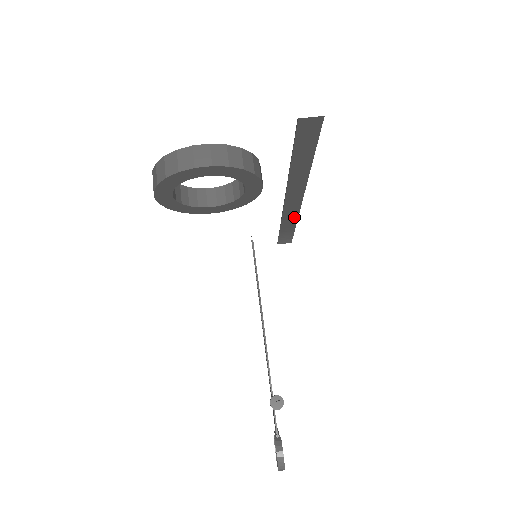
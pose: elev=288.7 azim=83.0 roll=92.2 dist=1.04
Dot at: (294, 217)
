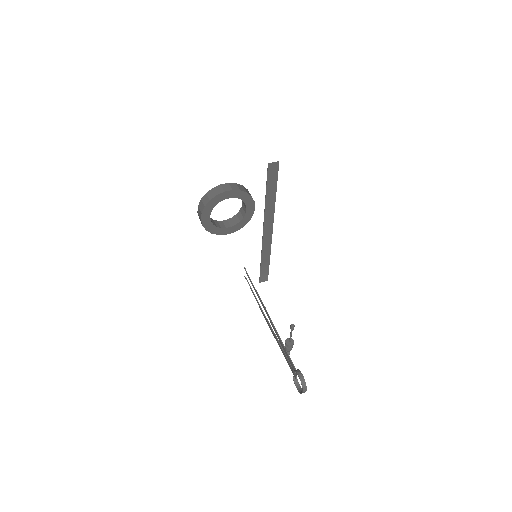
Dot at: (269, 249)
